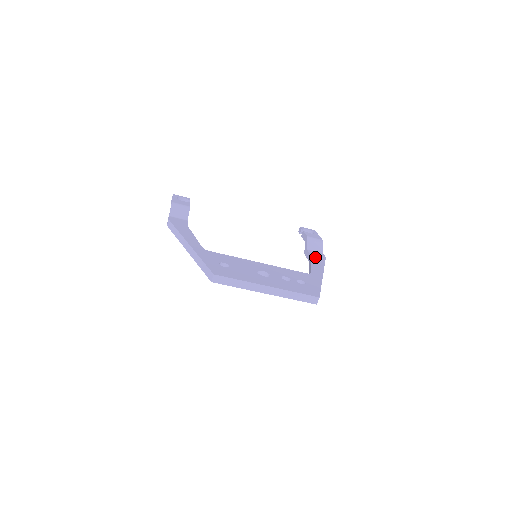
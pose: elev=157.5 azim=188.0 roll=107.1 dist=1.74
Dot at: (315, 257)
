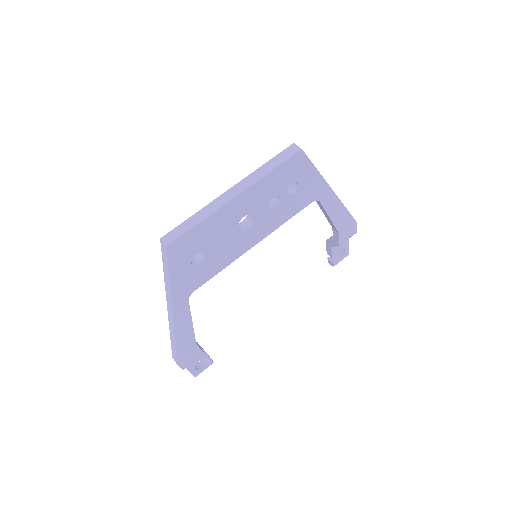
Dot at: occluded
